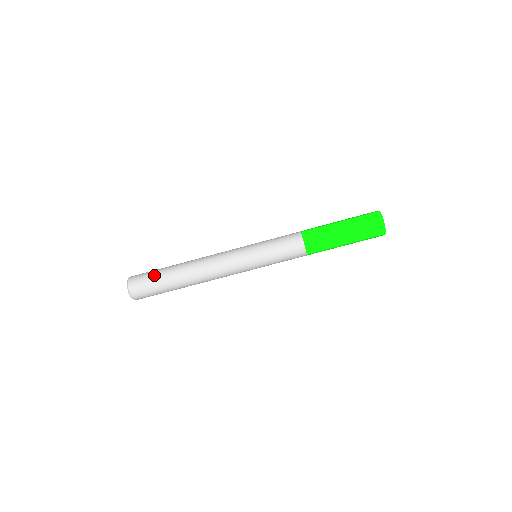
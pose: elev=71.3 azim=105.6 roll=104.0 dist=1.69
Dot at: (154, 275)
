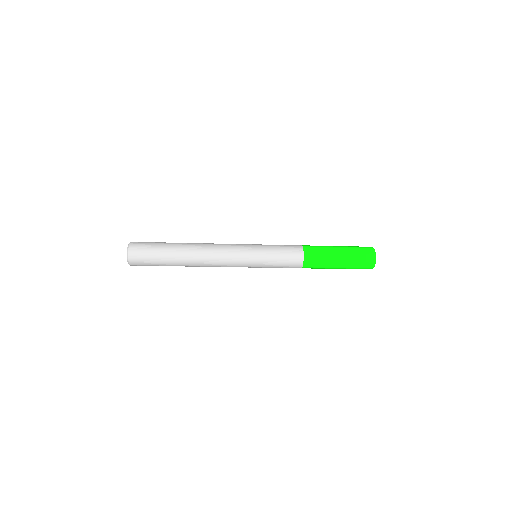
Dot at: (157, 262)
